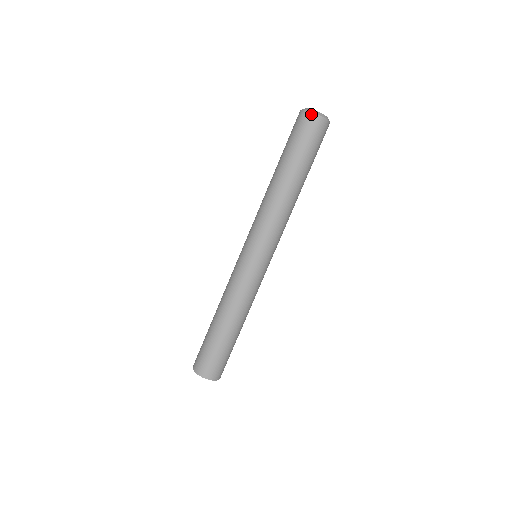
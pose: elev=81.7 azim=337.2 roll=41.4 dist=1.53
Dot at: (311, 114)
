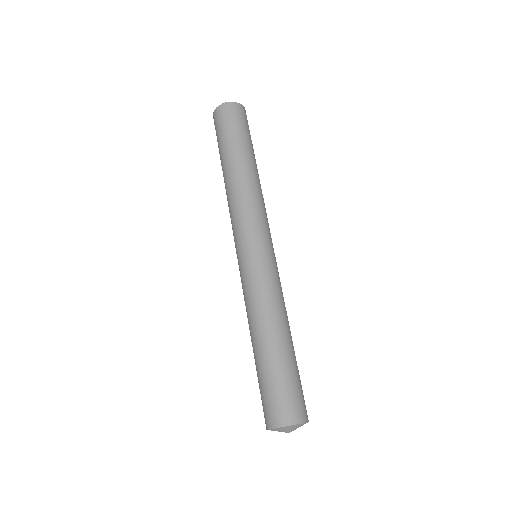
Dot at: (214, 112)
